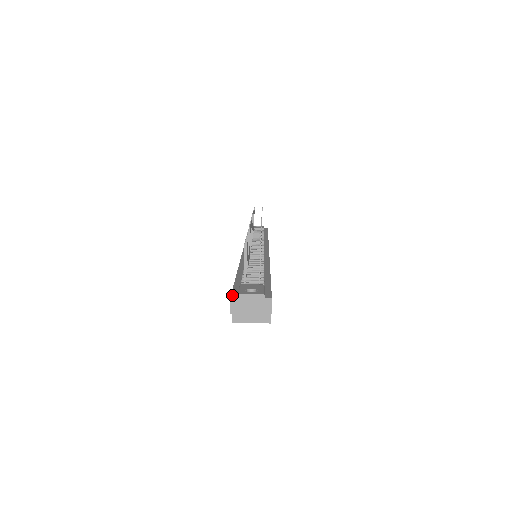
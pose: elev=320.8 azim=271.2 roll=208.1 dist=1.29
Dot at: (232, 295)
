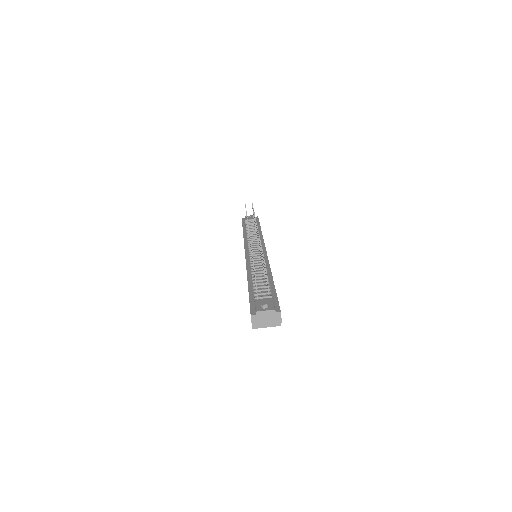
Dot at: (251, 312)
